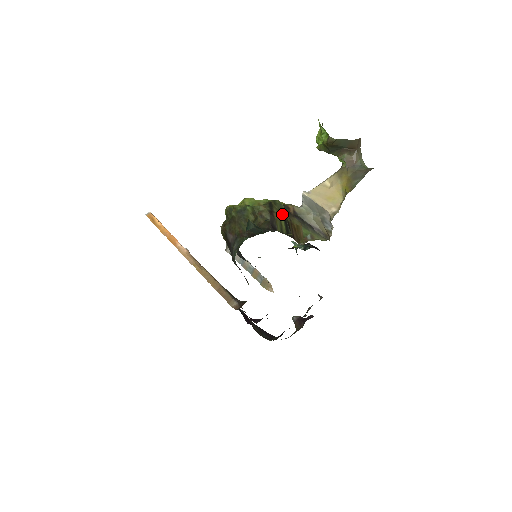
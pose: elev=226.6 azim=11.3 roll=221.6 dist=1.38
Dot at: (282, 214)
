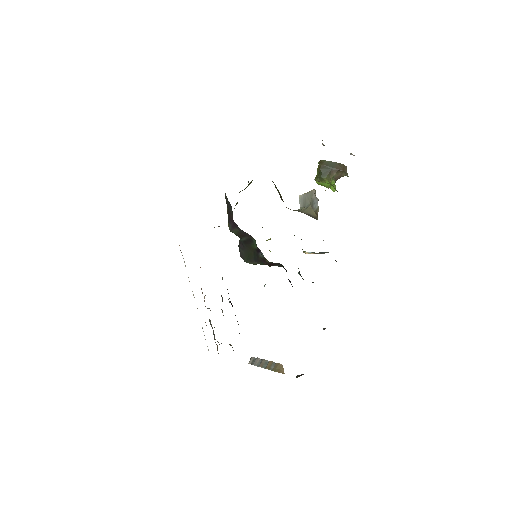
Dot at: occluded
